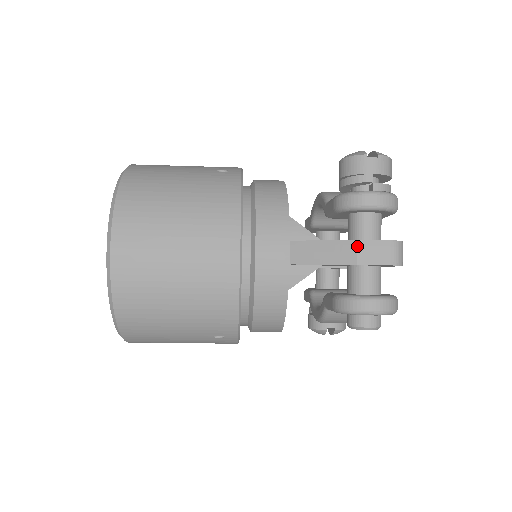
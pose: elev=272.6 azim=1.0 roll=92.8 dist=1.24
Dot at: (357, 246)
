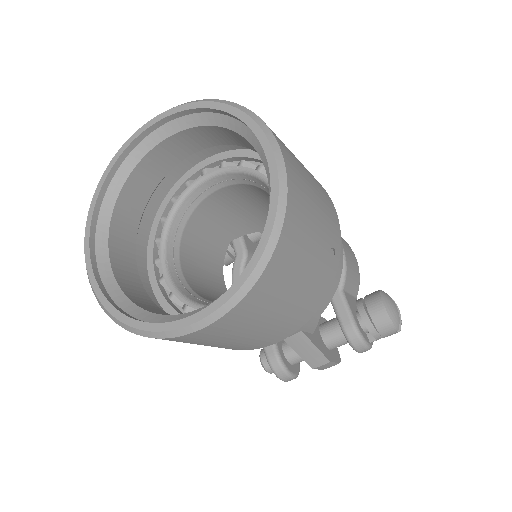
Dot at: (326, 364)
